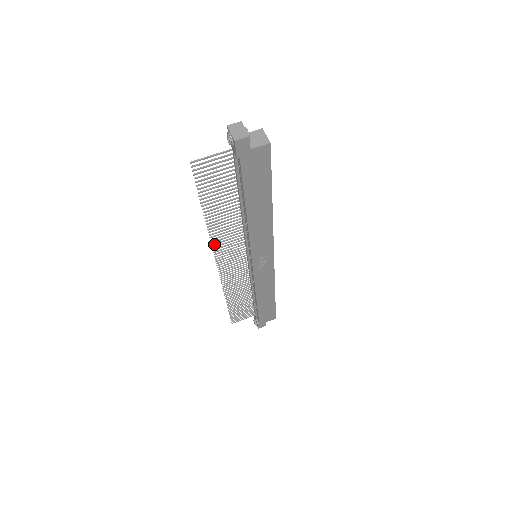
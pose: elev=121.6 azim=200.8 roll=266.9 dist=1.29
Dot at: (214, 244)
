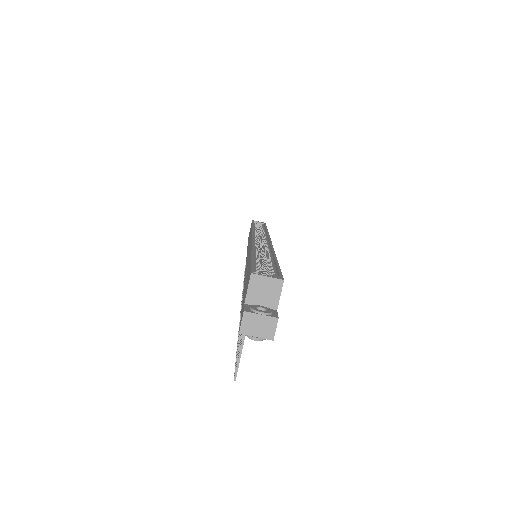
Dot at: occluded
